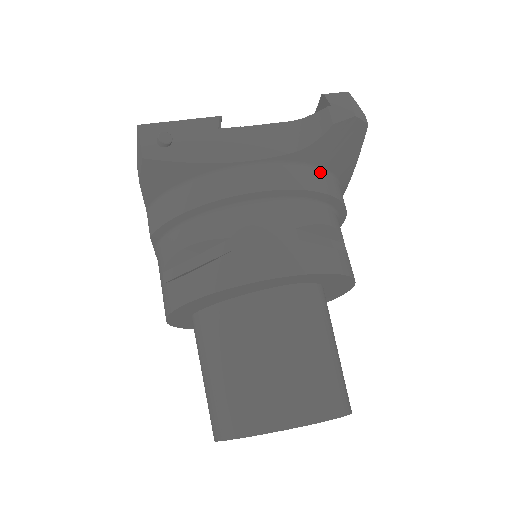
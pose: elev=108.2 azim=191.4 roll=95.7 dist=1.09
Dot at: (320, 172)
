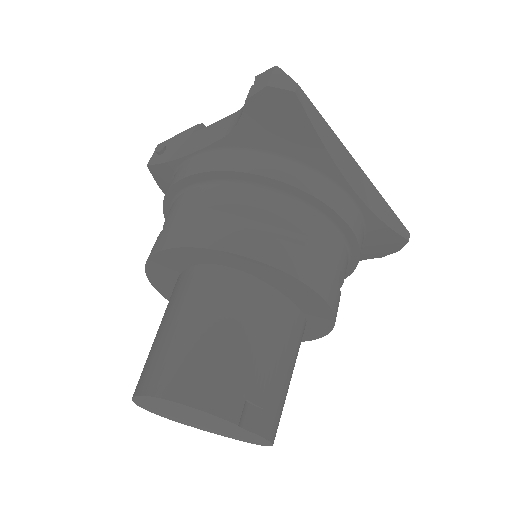
Dot at: (262, 155)
